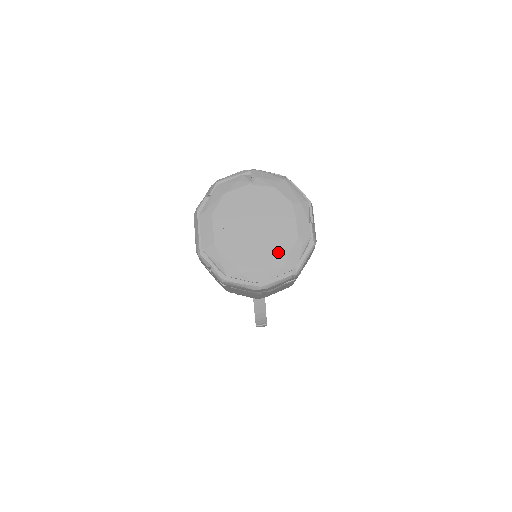
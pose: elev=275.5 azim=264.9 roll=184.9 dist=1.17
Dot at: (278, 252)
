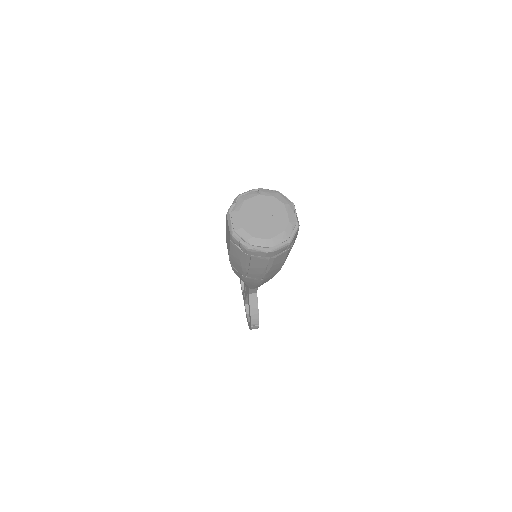
Dot at: (279, 230)
